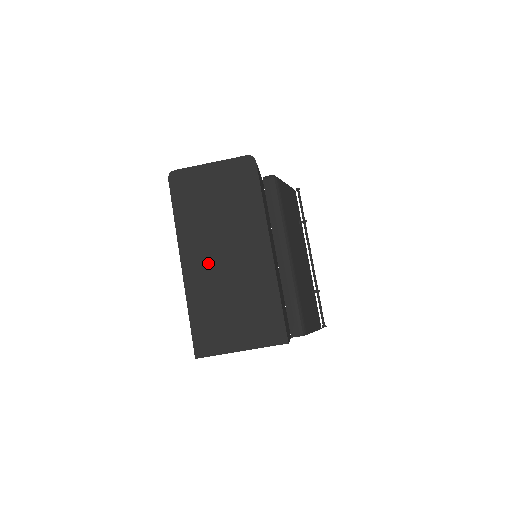
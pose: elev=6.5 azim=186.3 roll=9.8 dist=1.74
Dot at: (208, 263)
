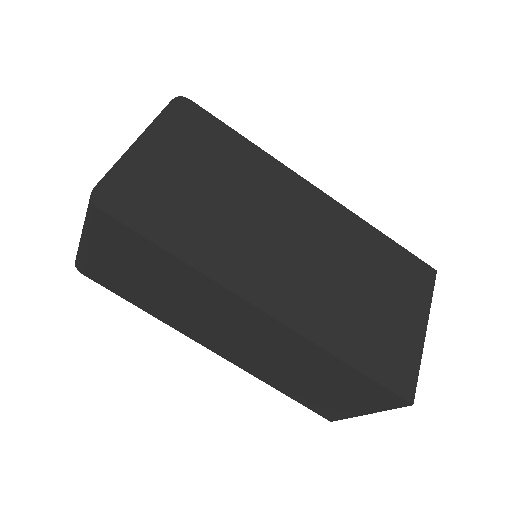
Dot at: (288, 272)
